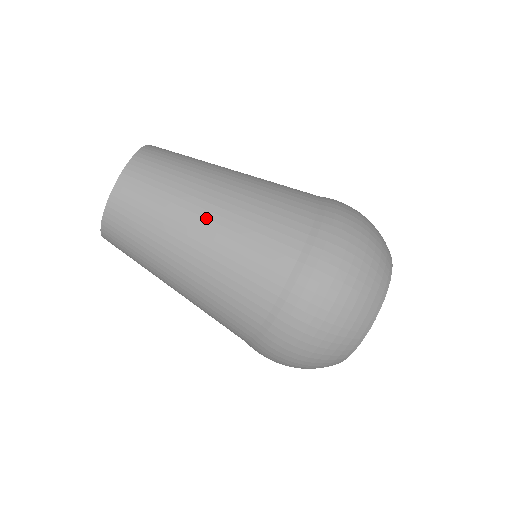
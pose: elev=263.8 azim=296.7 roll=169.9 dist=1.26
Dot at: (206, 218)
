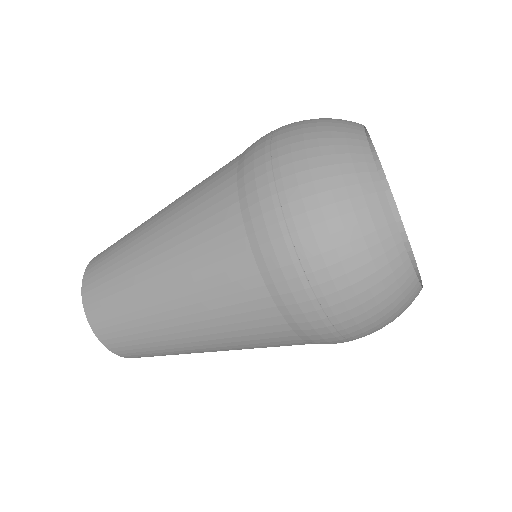
Dot at: (151, 250)
